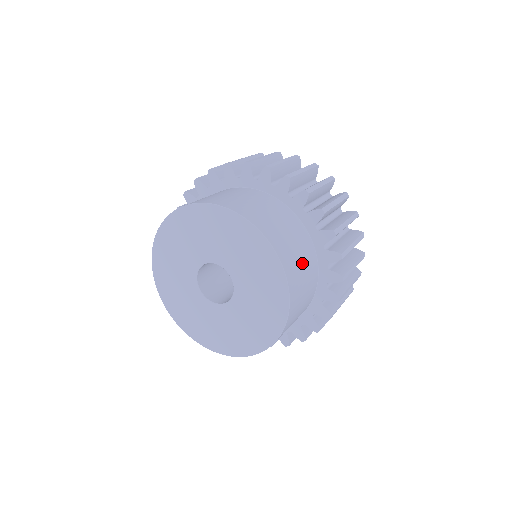
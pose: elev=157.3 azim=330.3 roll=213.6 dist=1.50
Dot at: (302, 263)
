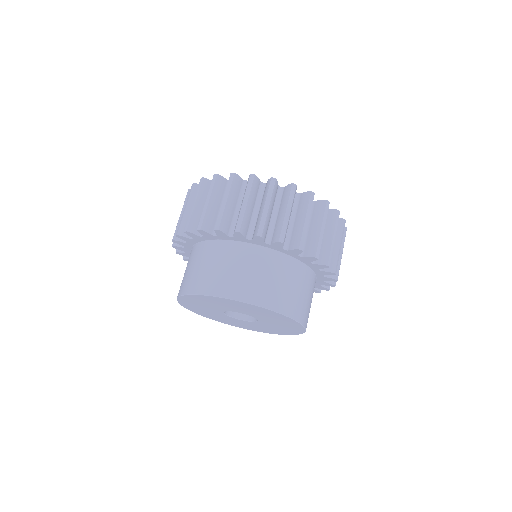
Dot at: (277, 280)
